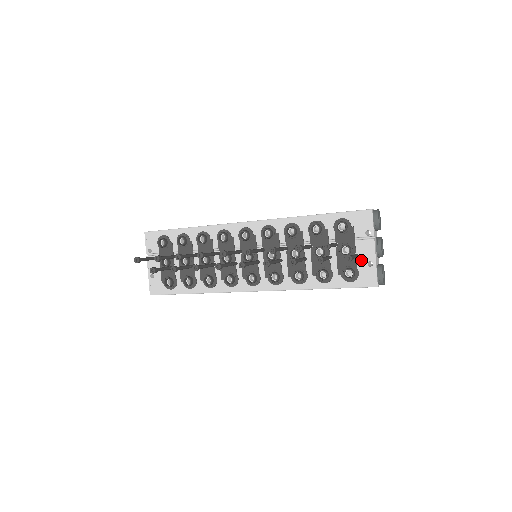
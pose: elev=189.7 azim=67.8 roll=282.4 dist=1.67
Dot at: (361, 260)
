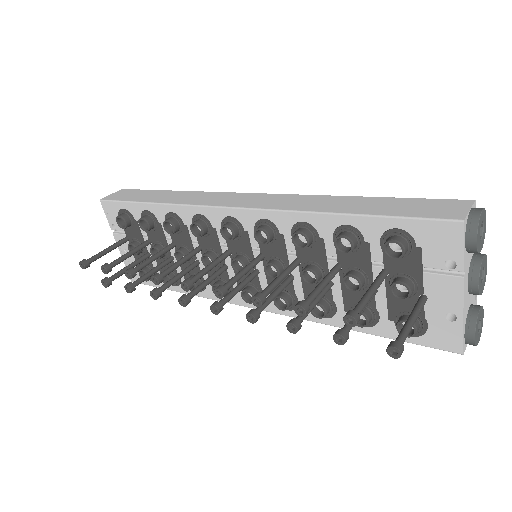
Dot at: (433, 307)
